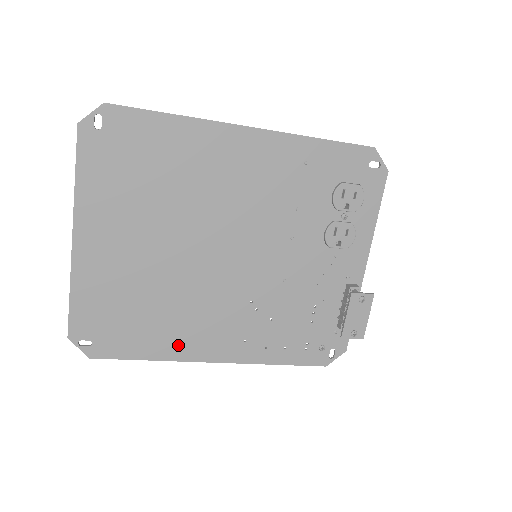
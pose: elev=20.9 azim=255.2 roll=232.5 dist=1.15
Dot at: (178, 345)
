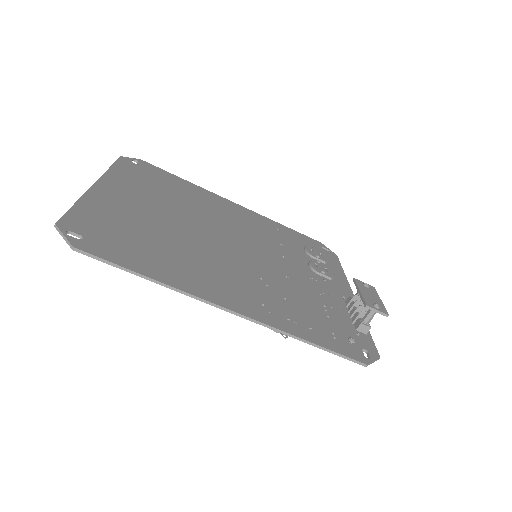
Dot at: (186, 279)
